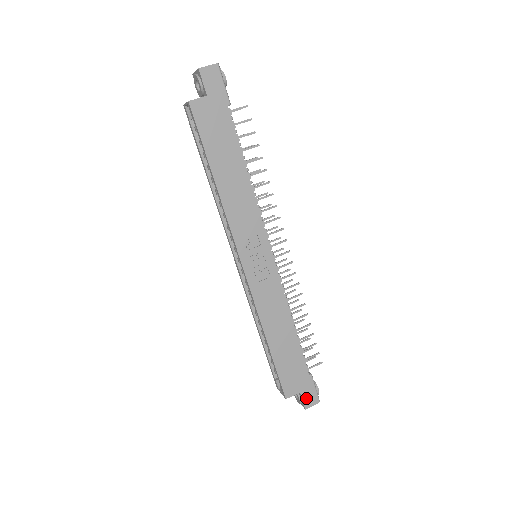
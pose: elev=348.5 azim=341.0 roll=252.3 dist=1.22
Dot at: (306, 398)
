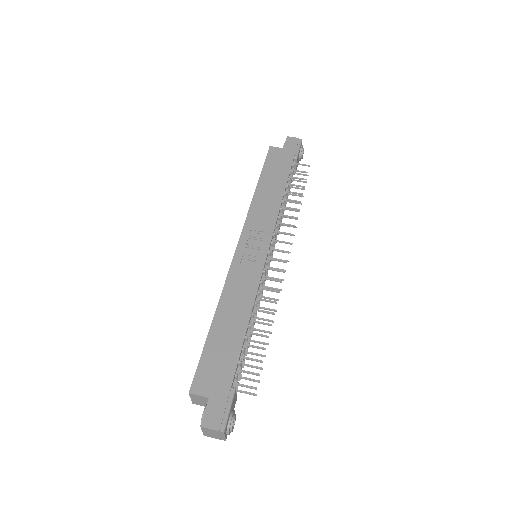
Dot at: (211, 412)
